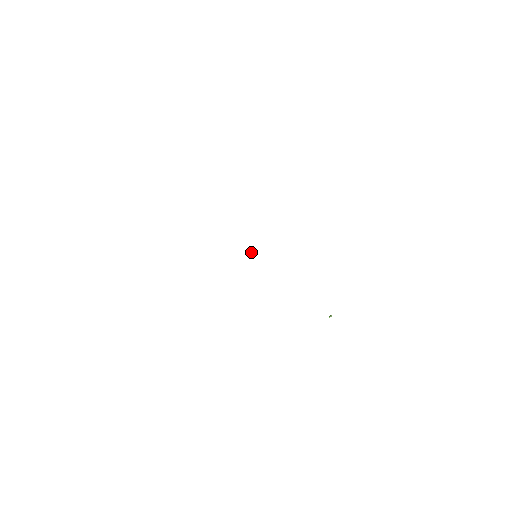
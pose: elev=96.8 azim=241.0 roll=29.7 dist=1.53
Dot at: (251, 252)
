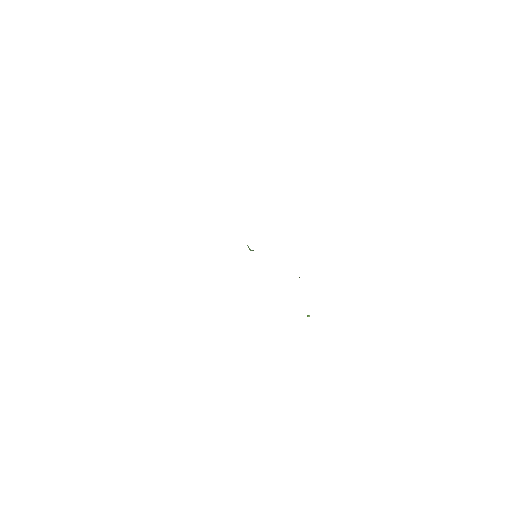
Dot at: (249, 249)
